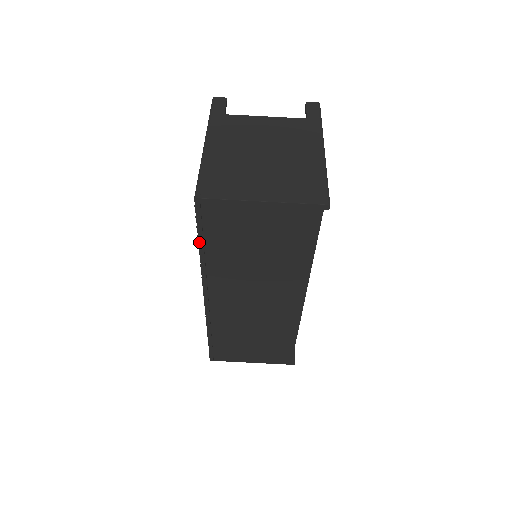
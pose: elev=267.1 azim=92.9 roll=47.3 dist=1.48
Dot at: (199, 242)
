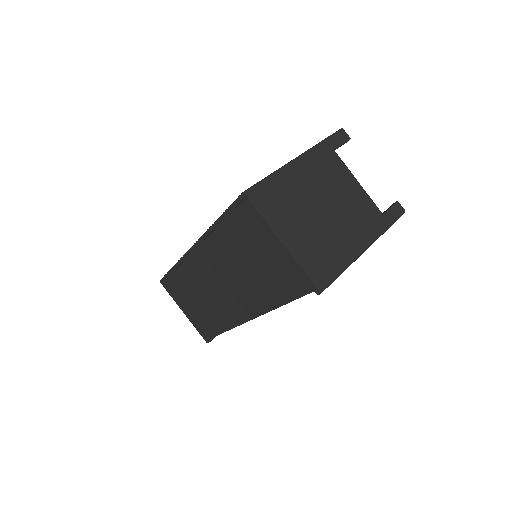
Dot at: (221, 217)
